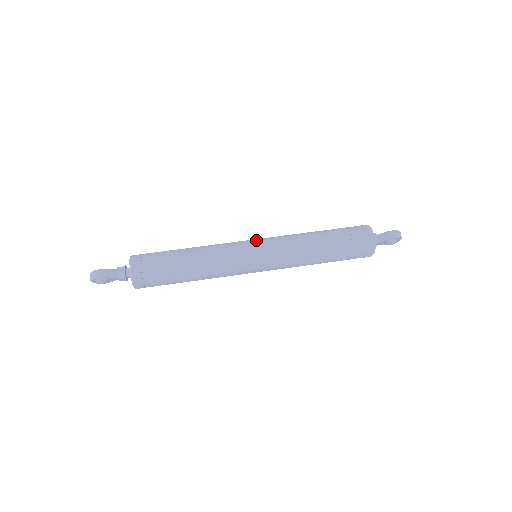
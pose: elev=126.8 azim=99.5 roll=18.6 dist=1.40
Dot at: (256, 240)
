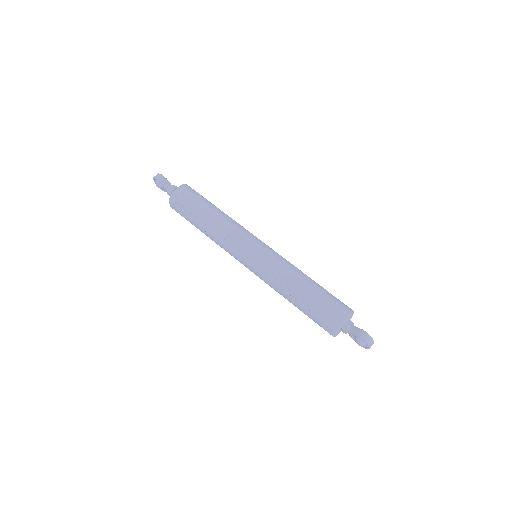
Dot at: (265, 244)
